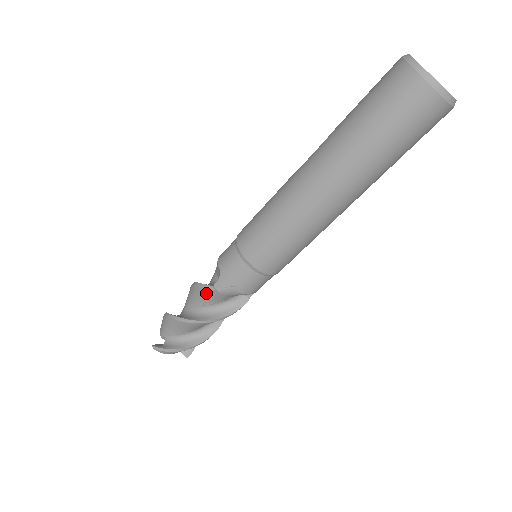
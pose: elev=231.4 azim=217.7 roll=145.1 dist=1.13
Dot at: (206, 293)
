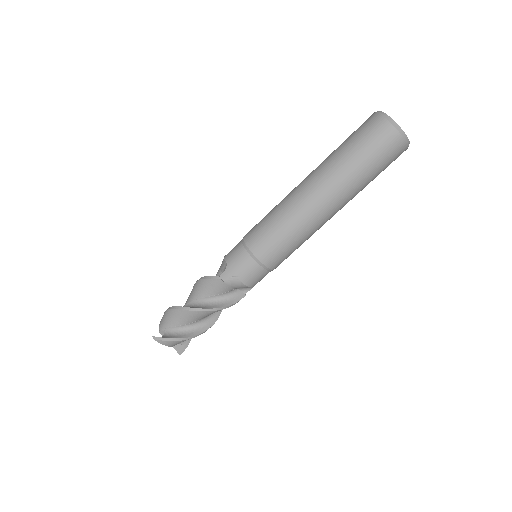
Dot at: (212, 284)
